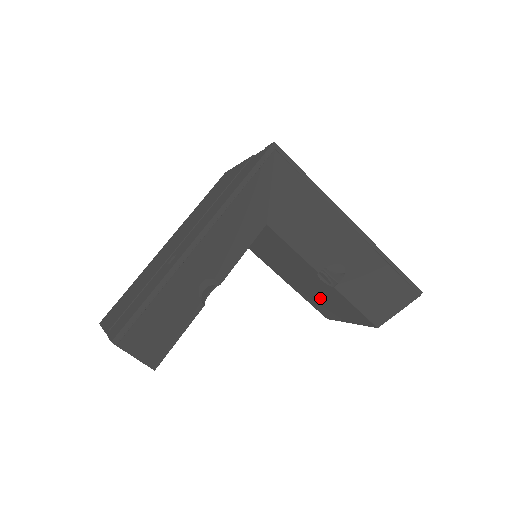
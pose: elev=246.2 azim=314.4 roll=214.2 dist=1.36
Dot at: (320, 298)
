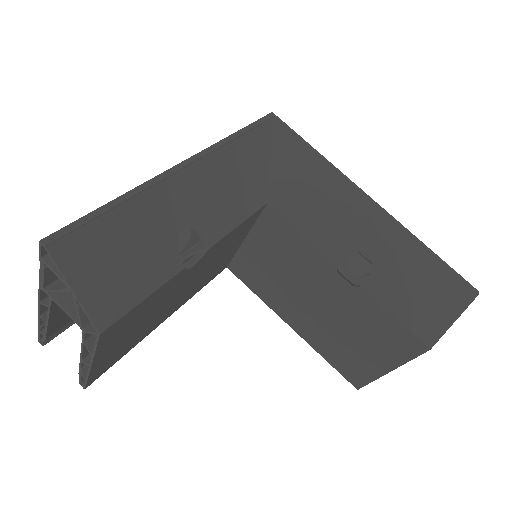
Dot at: (344, 336)
